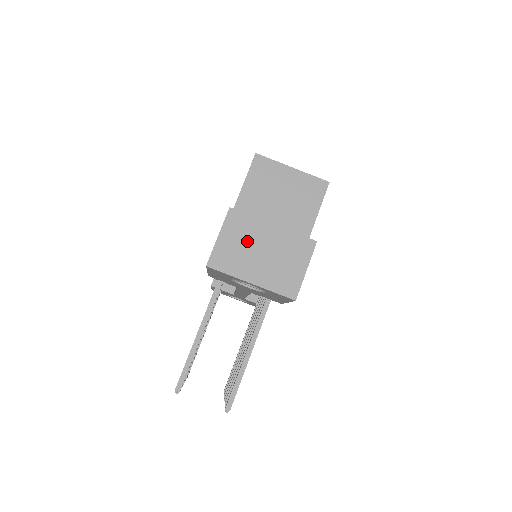
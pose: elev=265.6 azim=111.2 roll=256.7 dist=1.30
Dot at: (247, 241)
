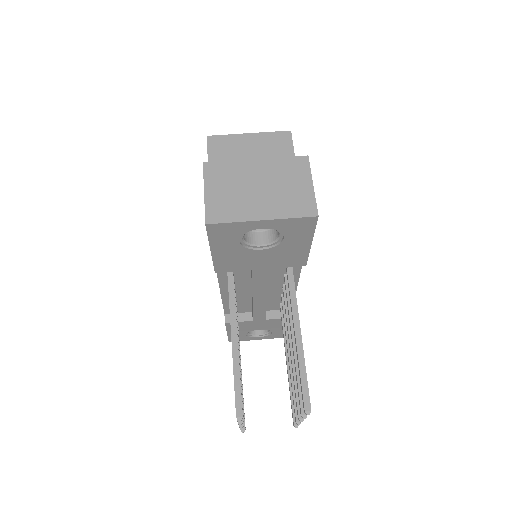
Dot at: (237, 184)
